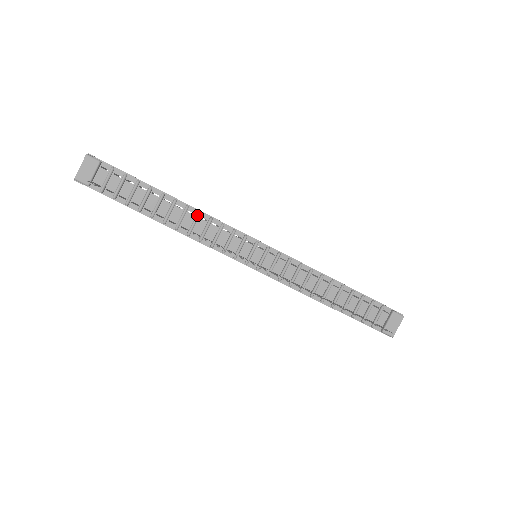
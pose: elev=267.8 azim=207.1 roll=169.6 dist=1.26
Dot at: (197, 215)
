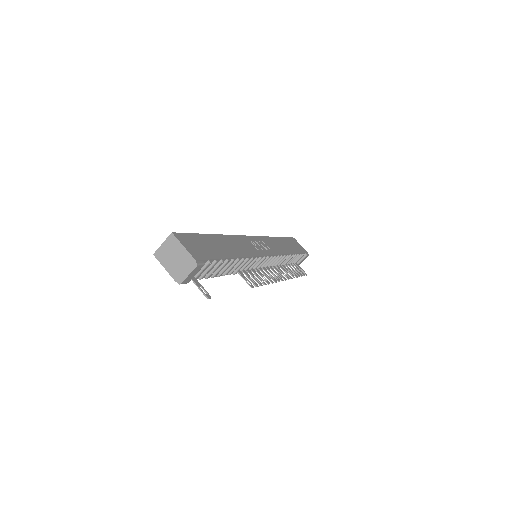
Dot at: occluded
